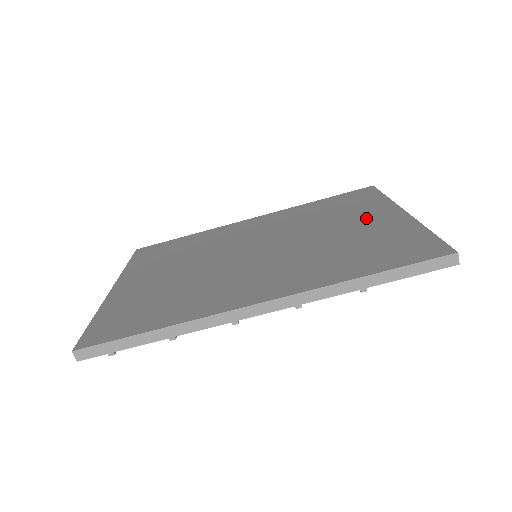
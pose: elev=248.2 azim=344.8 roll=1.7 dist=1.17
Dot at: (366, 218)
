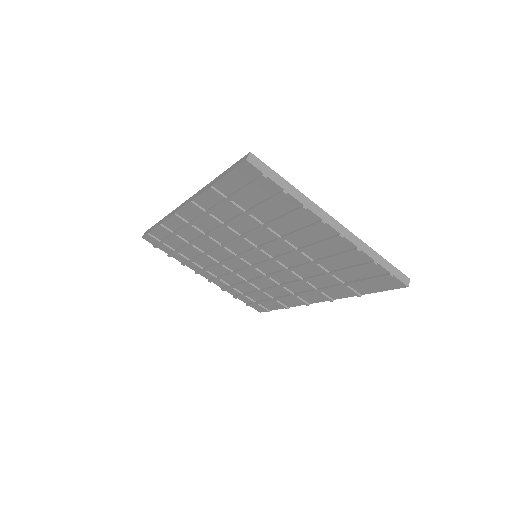
Dot at: occluded
